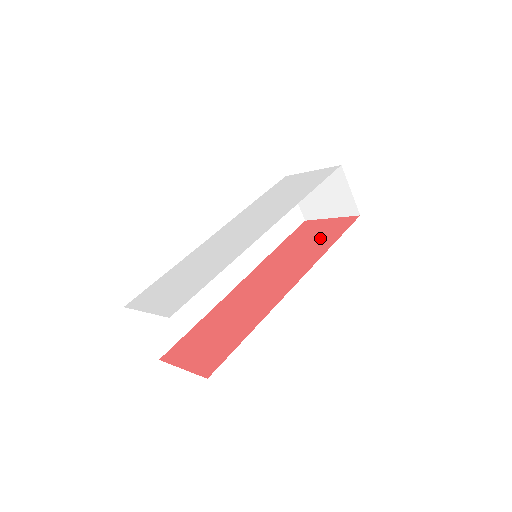
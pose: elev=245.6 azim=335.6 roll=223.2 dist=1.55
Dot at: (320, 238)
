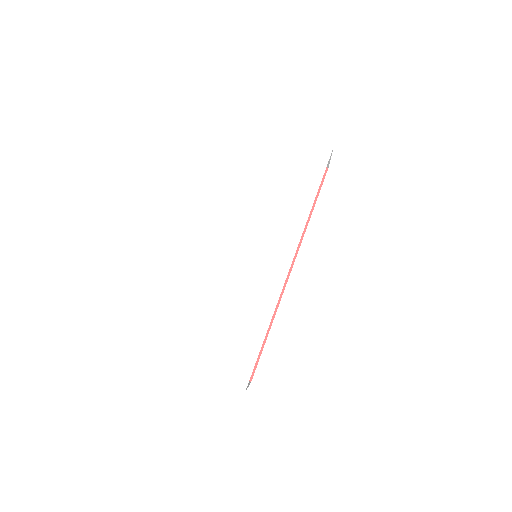
Dot at: occluded
